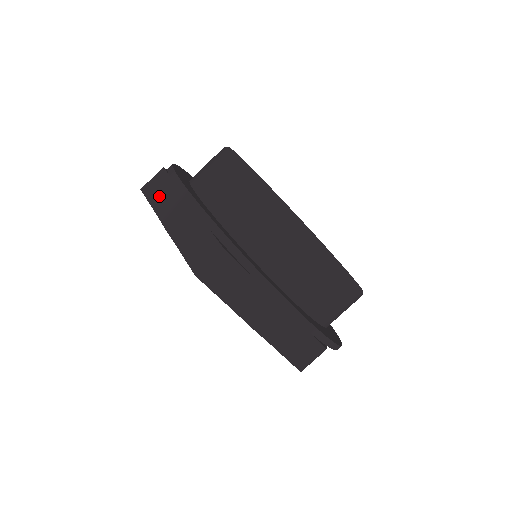
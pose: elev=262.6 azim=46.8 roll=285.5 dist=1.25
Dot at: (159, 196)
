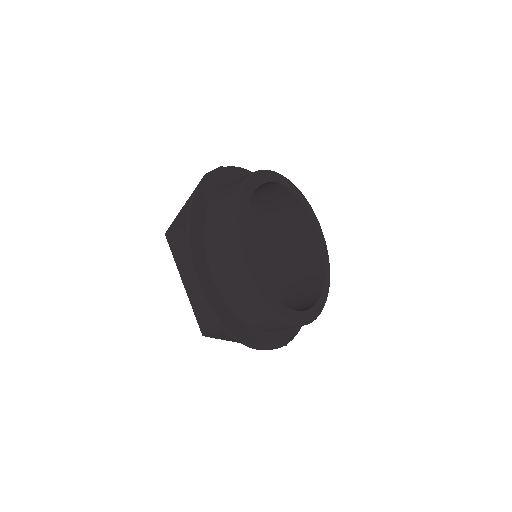
Dot at: (225, 338)
